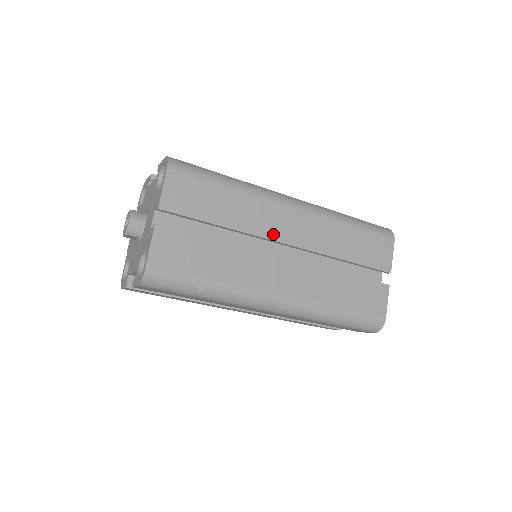
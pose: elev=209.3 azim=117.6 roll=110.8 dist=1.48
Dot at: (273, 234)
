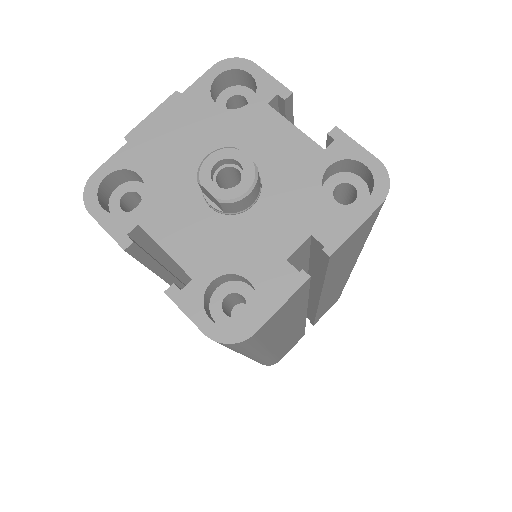
Dot at: (326, 293)
